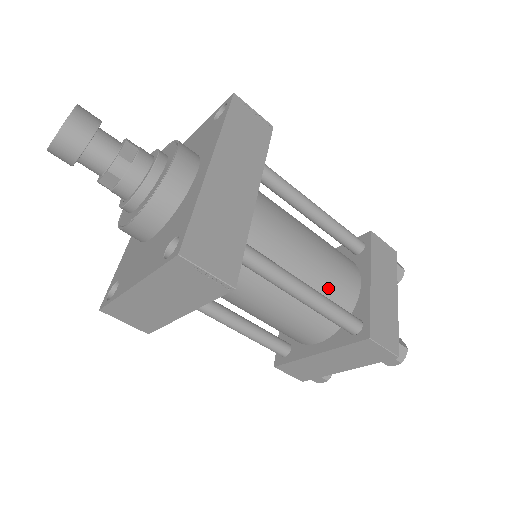
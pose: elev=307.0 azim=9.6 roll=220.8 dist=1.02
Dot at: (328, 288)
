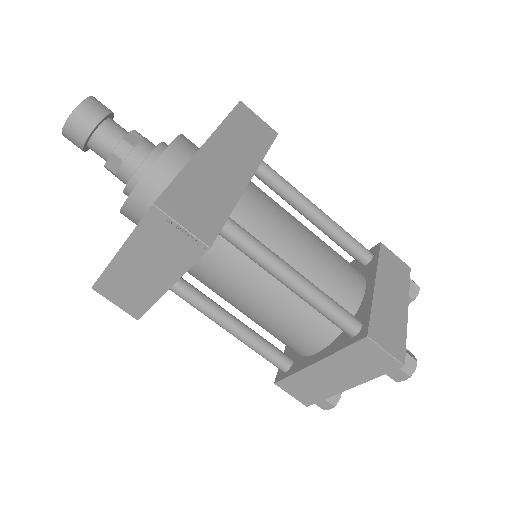
Dot at: (326, 286)
